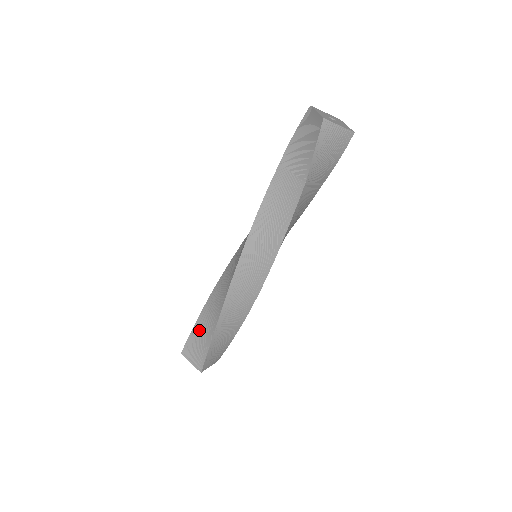
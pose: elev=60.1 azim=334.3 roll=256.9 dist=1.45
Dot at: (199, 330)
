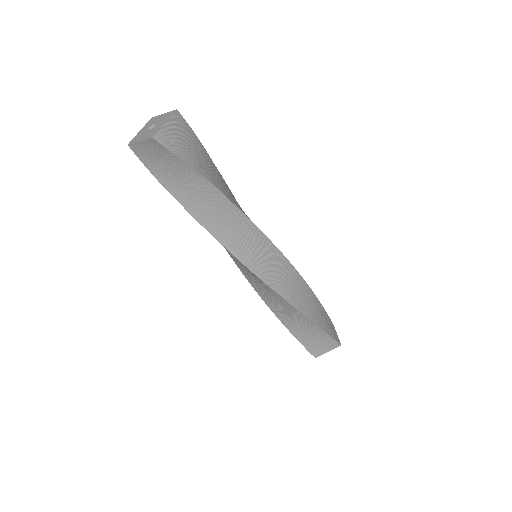
Dot at: occluded
